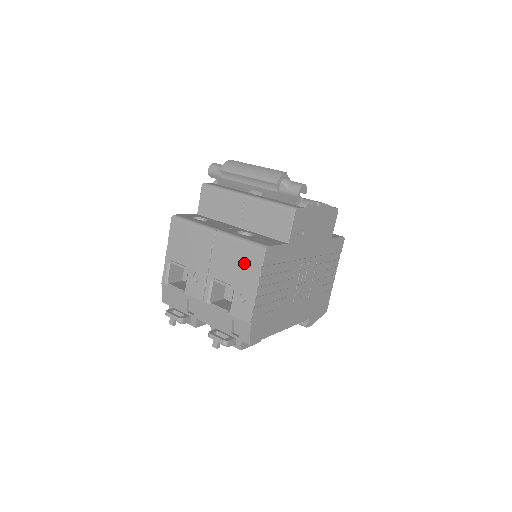
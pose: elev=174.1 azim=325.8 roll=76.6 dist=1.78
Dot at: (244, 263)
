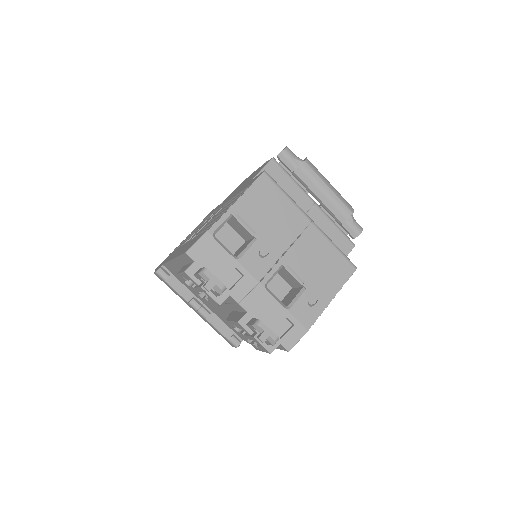
Dot at: (330, 269)
